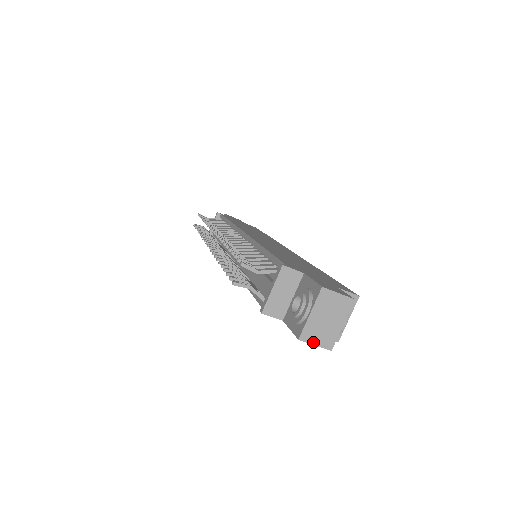
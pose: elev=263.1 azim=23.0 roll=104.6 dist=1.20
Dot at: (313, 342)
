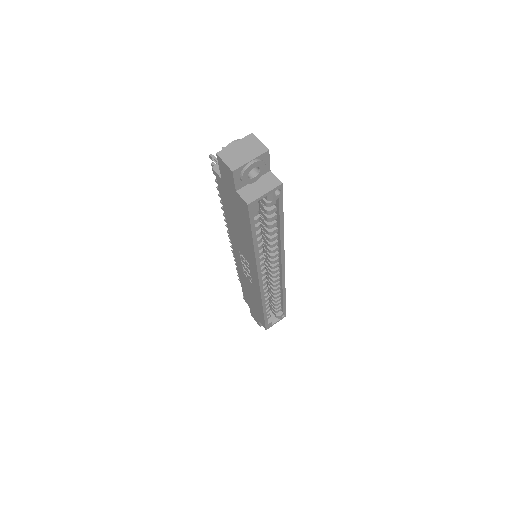
Dot at: (224, 160)
